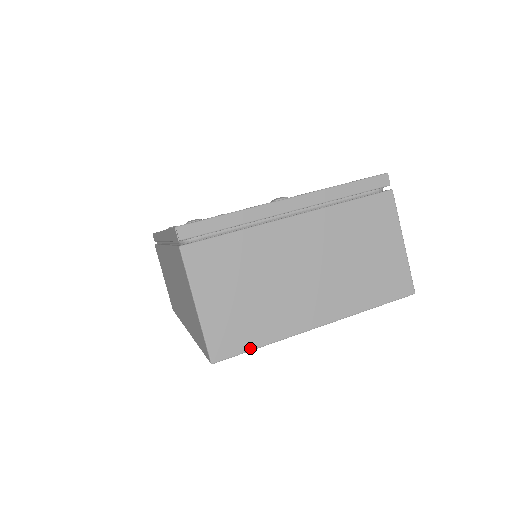
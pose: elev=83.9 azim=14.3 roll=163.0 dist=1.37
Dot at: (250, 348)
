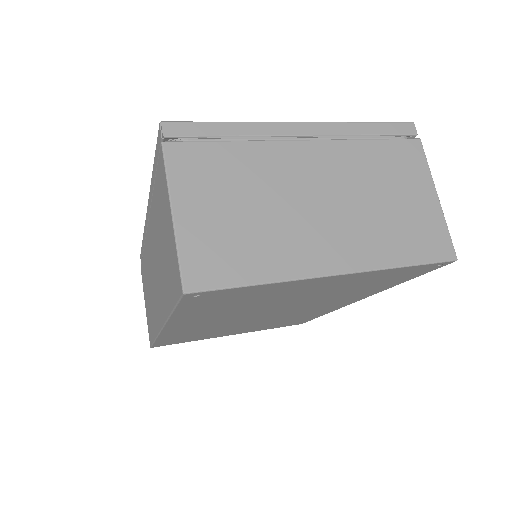
Dot at: (239, 283)
